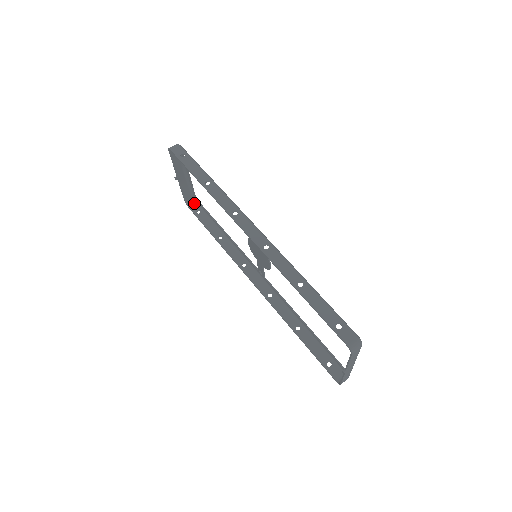
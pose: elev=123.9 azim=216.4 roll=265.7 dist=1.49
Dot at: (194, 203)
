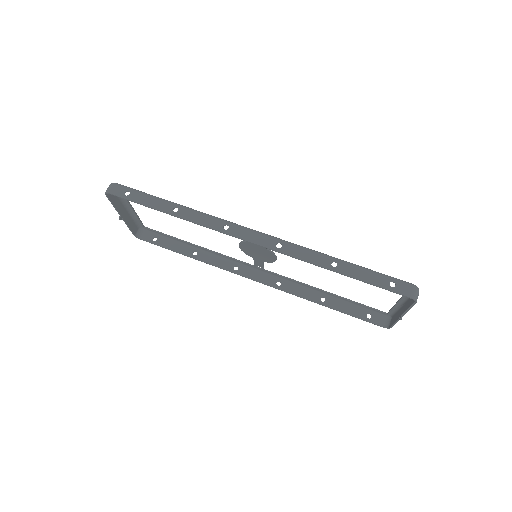
Dot at: (144, 232)
